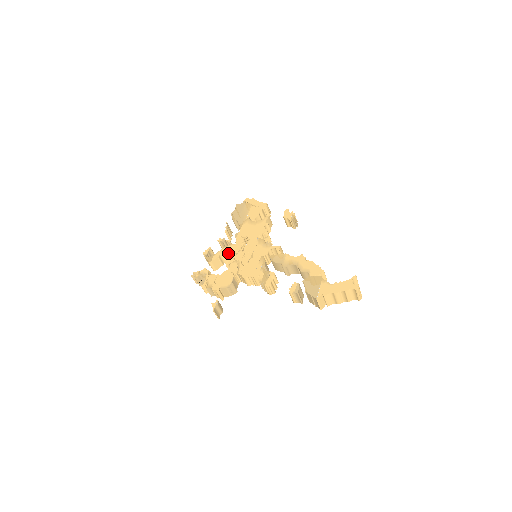
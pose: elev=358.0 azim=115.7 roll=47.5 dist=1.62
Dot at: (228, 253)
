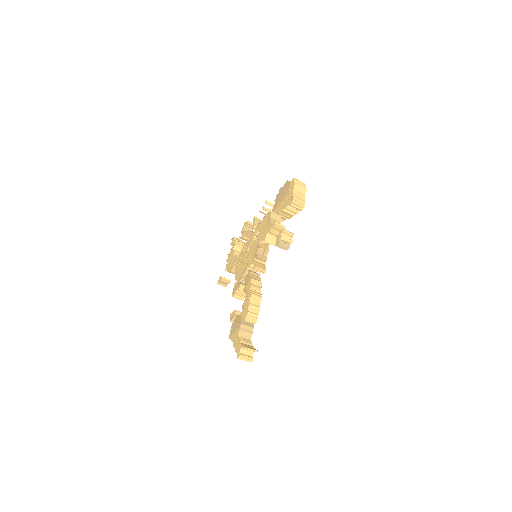
Dot at: occluded
